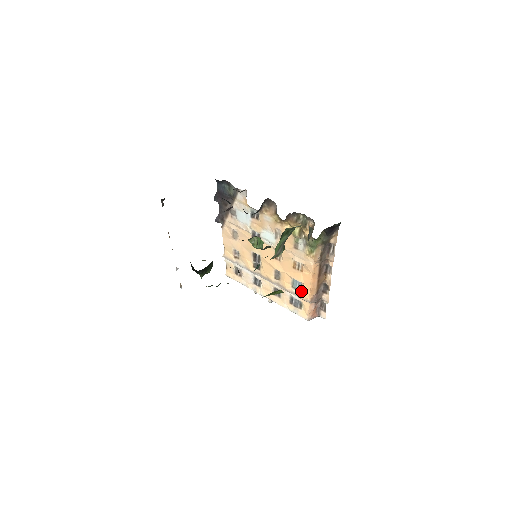
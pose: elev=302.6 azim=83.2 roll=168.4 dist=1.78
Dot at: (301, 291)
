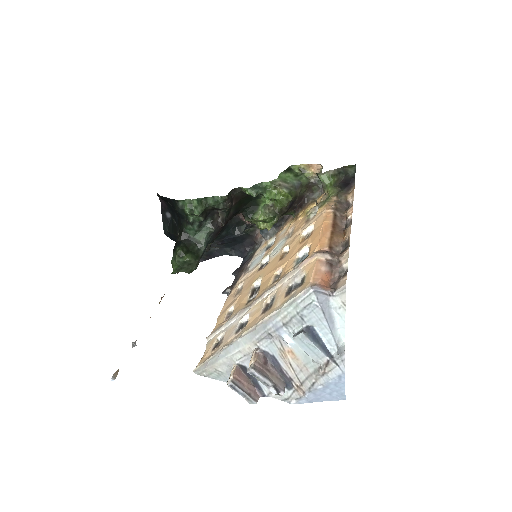
Dot at: occluded
